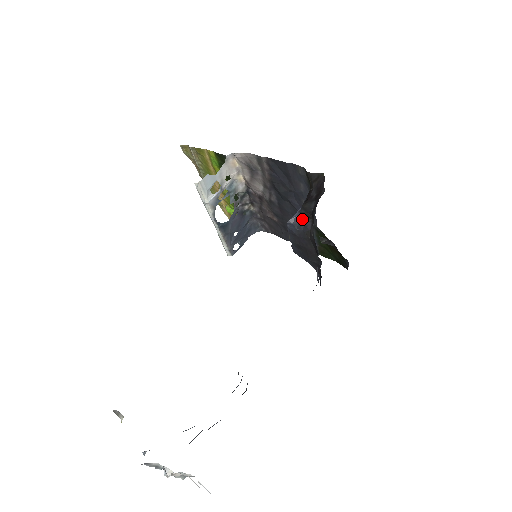
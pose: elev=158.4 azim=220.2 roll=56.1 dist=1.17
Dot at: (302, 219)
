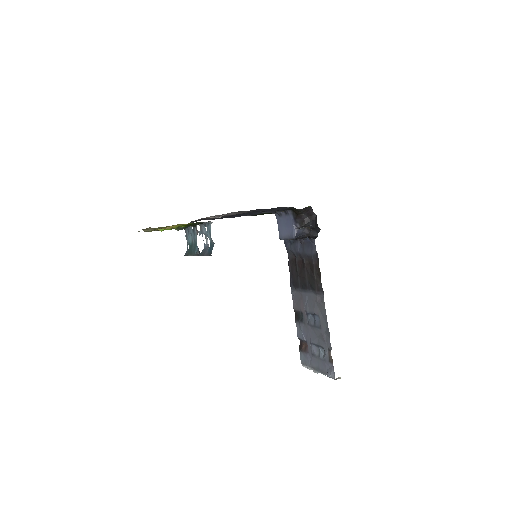
Dot at: (300, 231)
